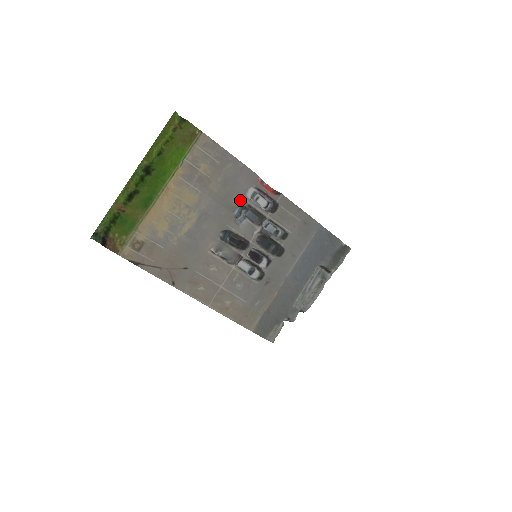
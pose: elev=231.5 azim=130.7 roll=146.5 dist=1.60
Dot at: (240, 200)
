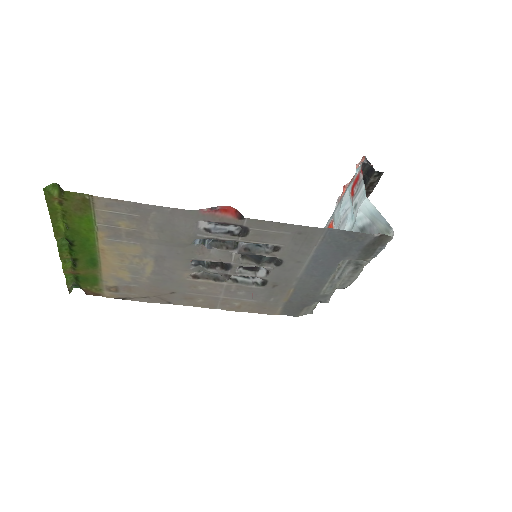
Dot at: (192, 237)
